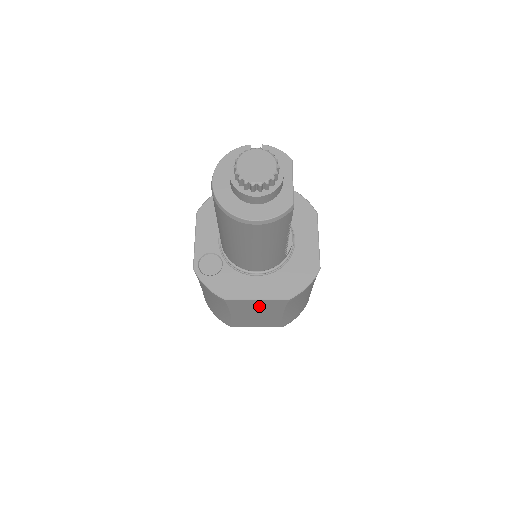
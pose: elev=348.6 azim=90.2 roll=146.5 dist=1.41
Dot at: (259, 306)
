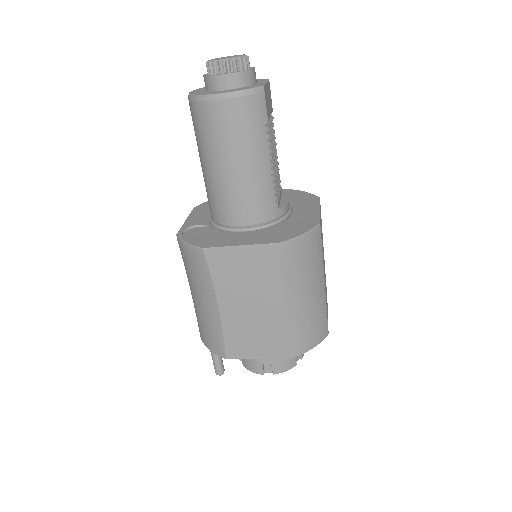
Dot at: (248, 271)
